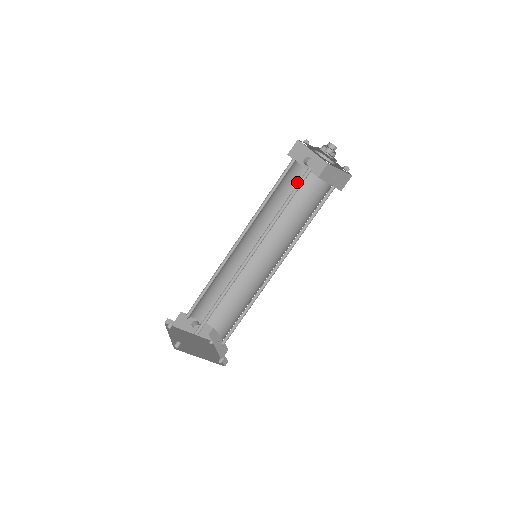
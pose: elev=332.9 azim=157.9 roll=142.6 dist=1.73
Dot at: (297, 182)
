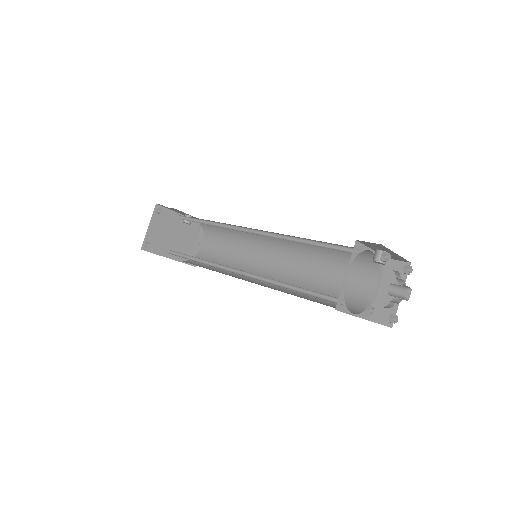
Dot at: occluded
